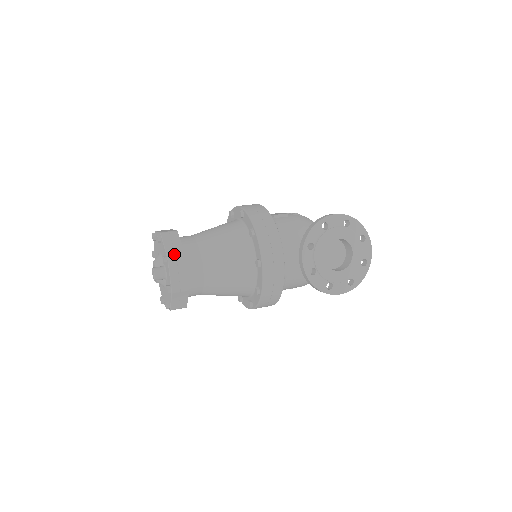
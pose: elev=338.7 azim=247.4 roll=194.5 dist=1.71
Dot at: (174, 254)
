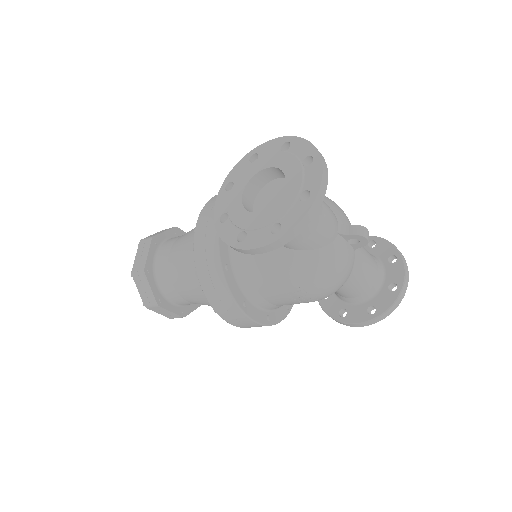
Dot at: (147, 237)
